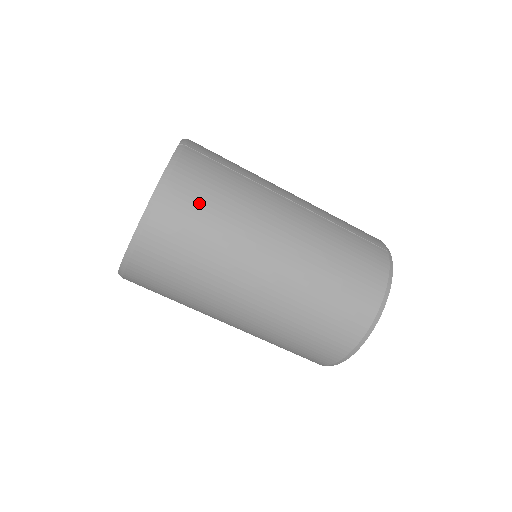
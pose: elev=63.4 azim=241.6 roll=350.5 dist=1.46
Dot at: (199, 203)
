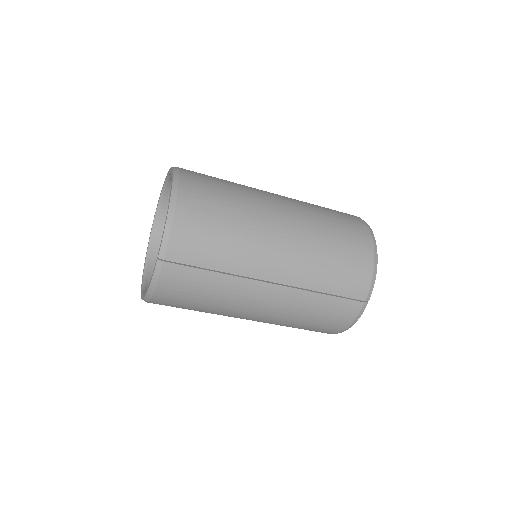
Dot at: (182, 303)
